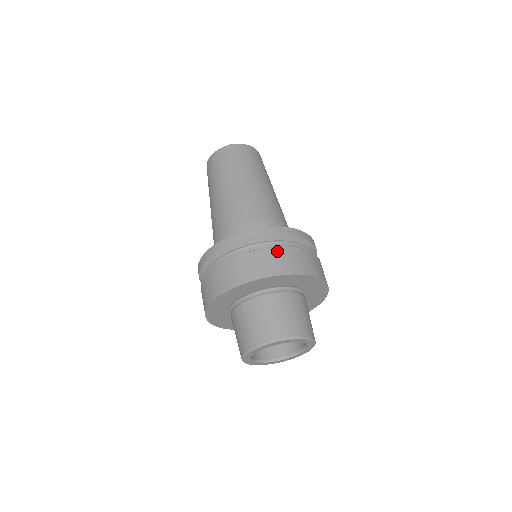
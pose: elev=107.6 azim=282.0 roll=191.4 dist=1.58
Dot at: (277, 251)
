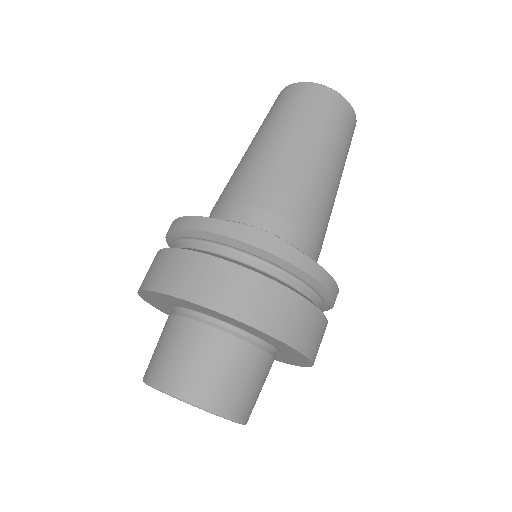
Dot at: (246, 275)
